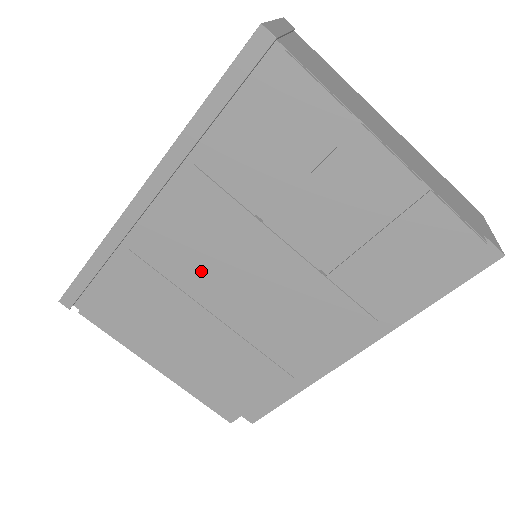
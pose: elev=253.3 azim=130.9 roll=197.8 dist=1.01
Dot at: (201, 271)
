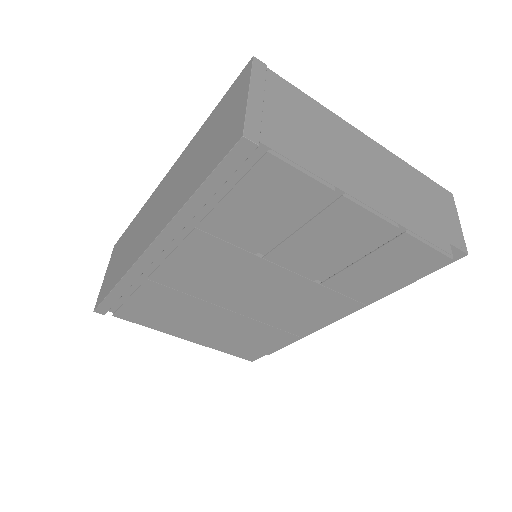
Dot at: (214, 287)
